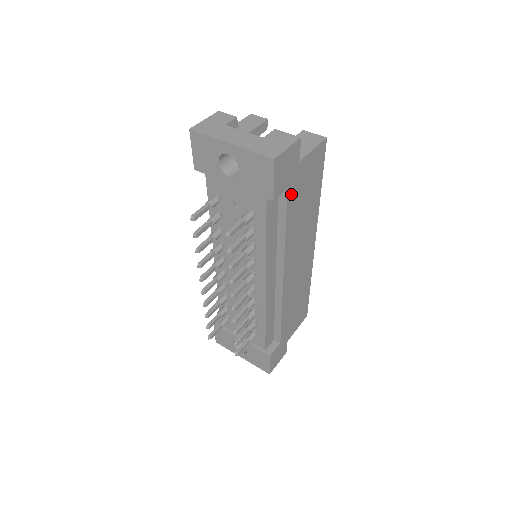
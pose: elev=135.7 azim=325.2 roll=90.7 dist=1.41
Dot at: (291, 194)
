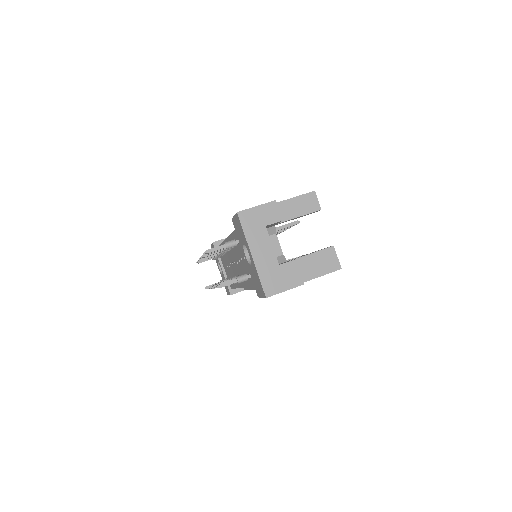
Dot at: occluded
